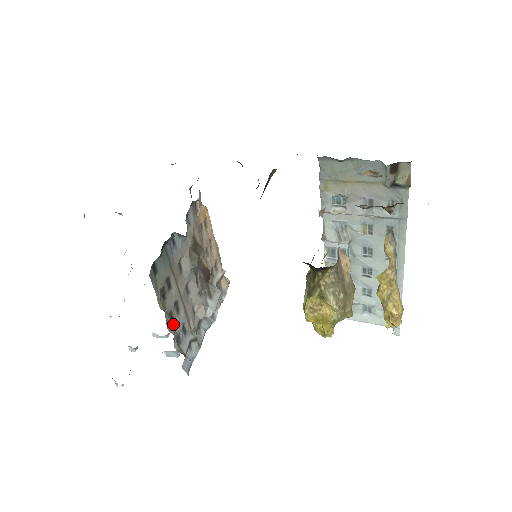
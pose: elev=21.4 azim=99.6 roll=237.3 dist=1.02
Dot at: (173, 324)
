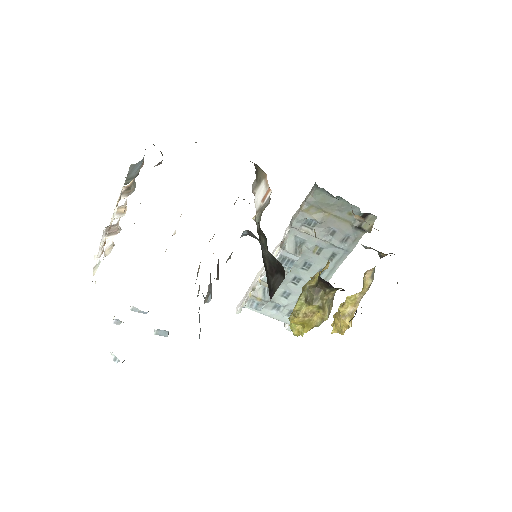
Dot at: occluded
